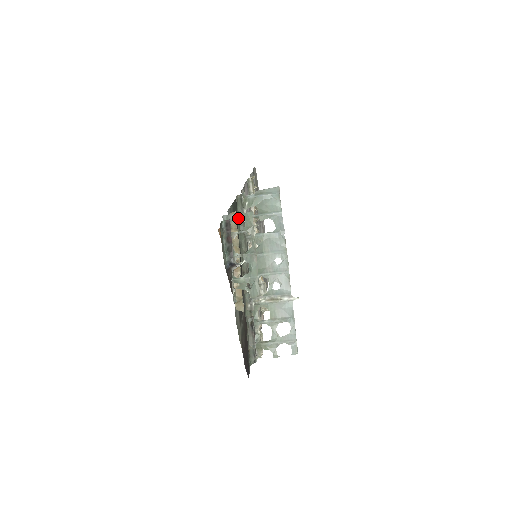
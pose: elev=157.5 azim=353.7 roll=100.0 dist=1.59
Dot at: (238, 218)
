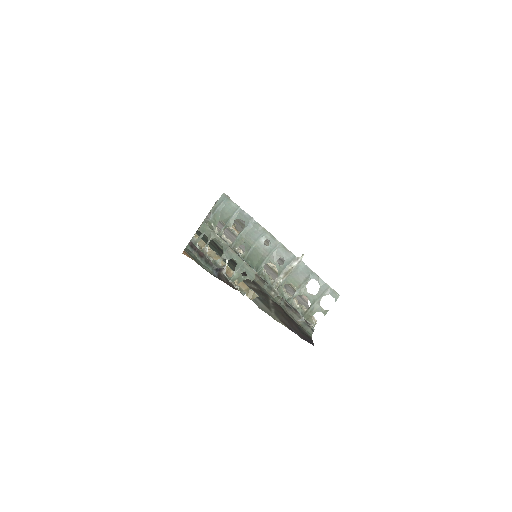
Dot at: (213, 240)
